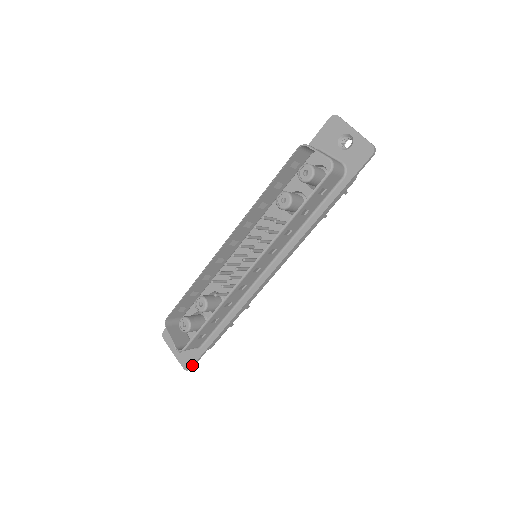
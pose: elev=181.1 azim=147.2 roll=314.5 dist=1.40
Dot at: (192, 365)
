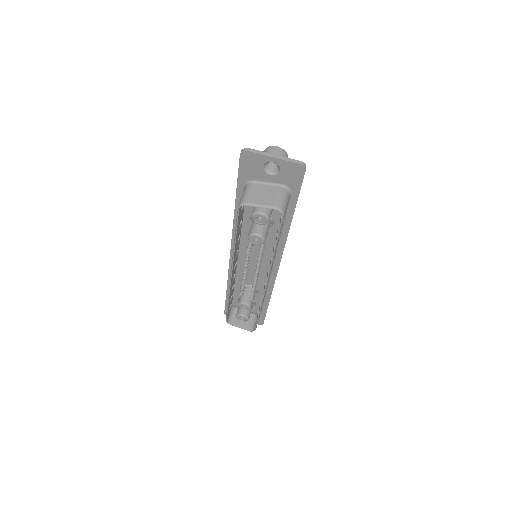
Dot at: (263, 322)
